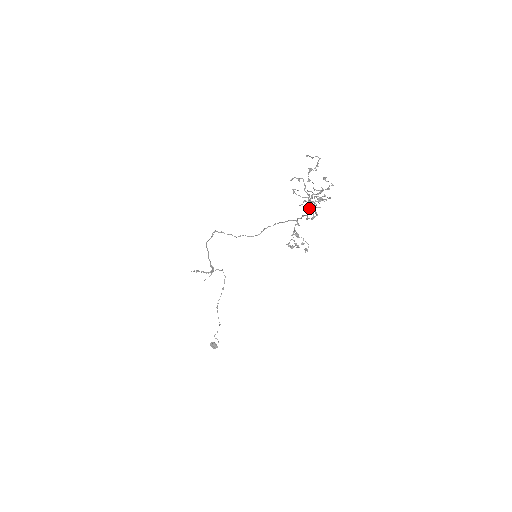
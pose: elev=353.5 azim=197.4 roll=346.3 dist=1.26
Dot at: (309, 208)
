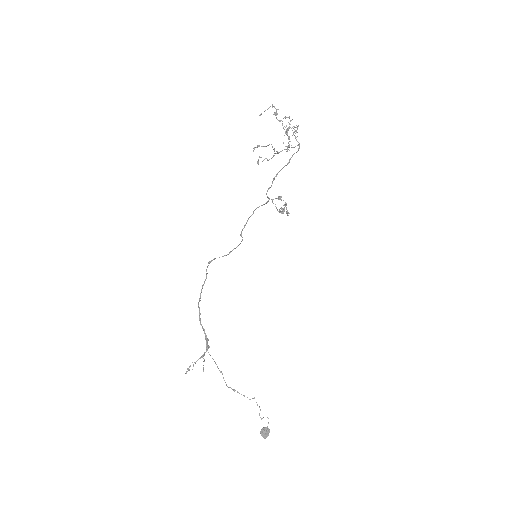
Dot at: (288, 147)
